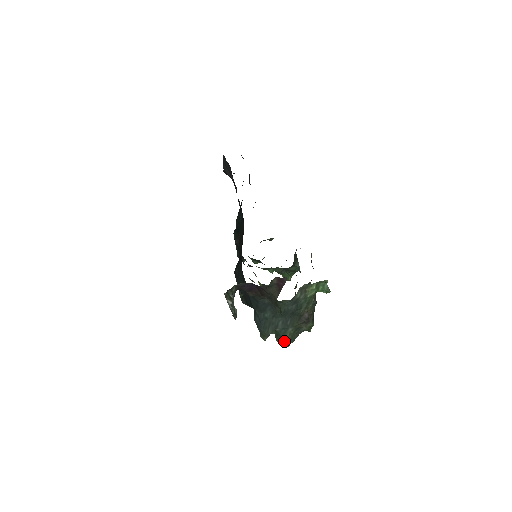
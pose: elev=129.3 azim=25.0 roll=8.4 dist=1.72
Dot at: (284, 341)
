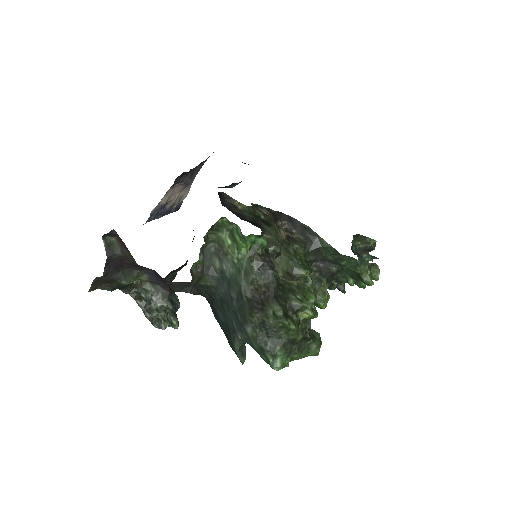
Dot at: (267, 359)
